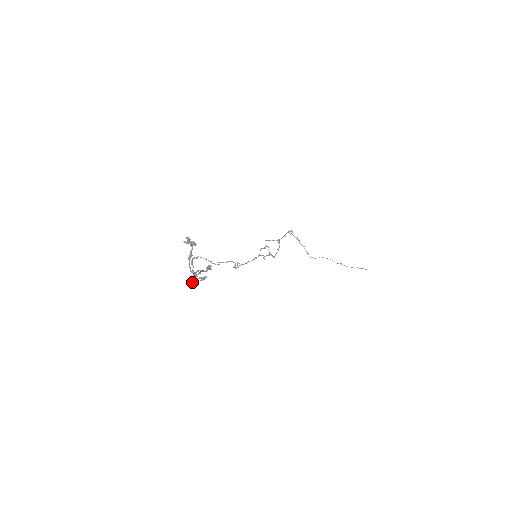
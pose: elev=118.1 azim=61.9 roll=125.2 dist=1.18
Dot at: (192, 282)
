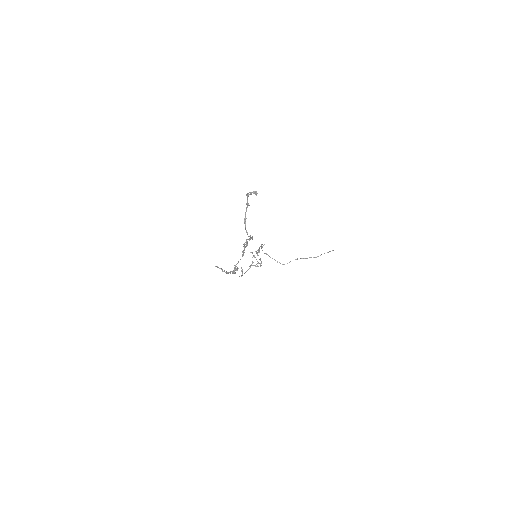
Dot at: (235, 266)
